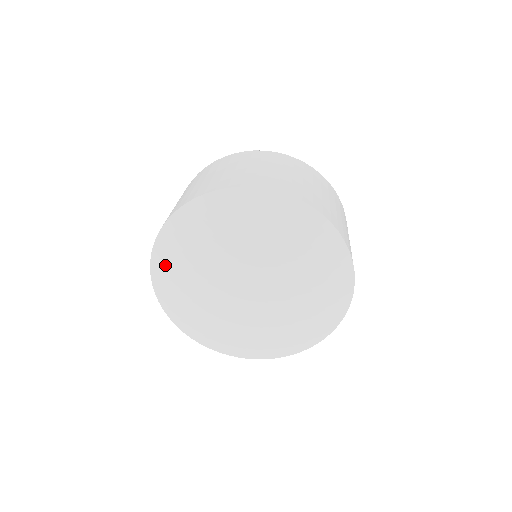
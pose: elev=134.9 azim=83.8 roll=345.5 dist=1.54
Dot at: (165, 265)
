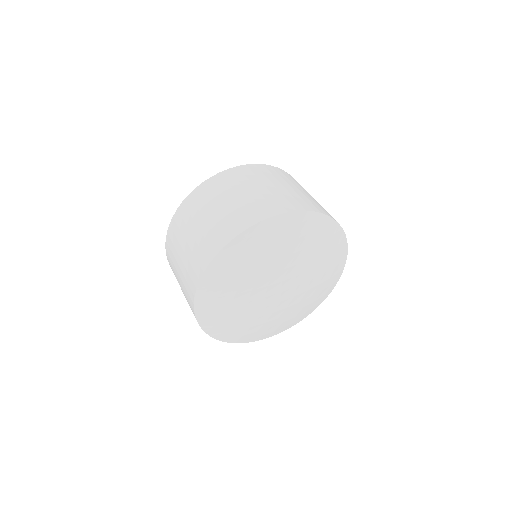
Dot at: (209, 299)
